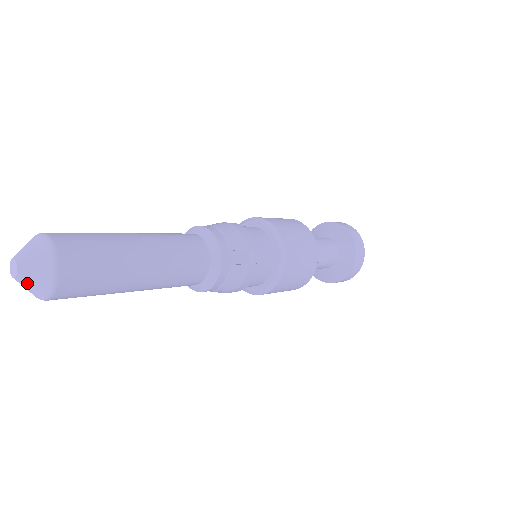
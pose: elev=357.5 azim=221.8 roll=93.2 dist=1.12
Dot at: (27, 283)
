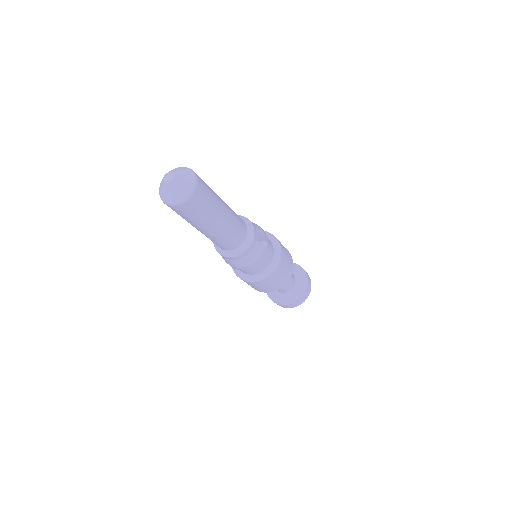
Dot at: (175, 188)
